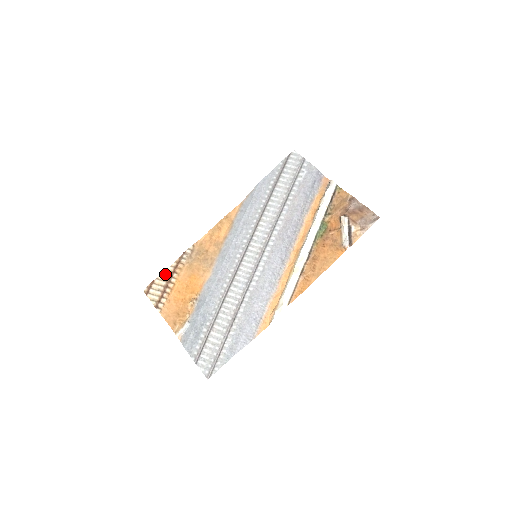
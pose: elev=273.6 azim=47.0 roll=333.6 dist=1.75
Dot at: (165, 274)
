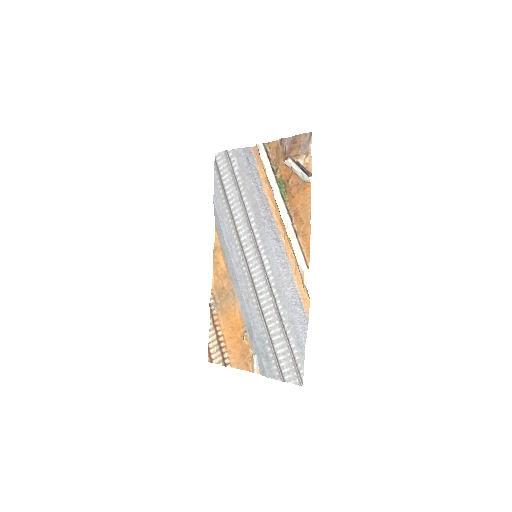
Dot at: (211, 334)
